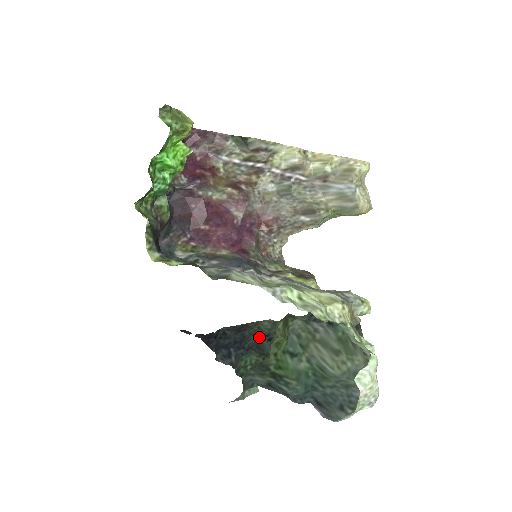
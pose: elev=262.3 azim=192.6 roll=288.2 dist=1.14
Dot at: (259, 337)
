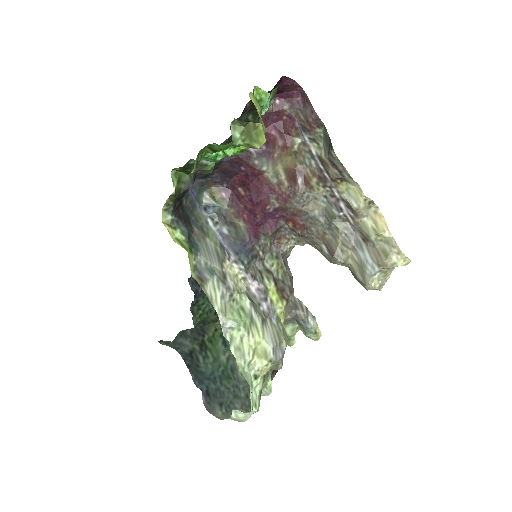
Dot at: occluded
